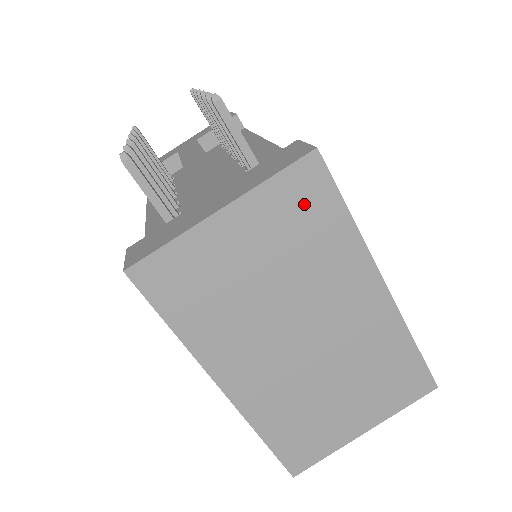
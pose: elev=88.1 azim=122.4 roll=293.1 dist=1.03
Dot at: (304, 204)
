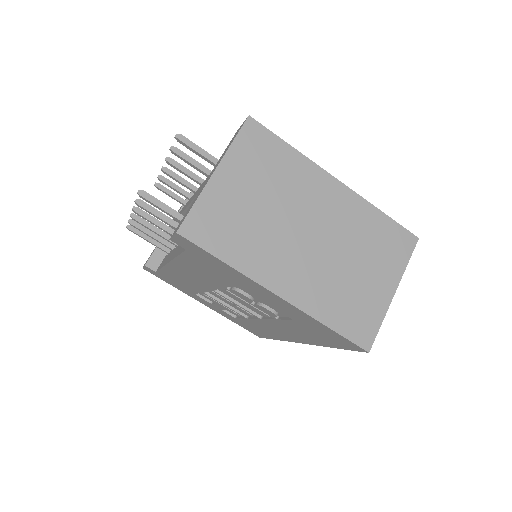
Dot at: (260, 149)
